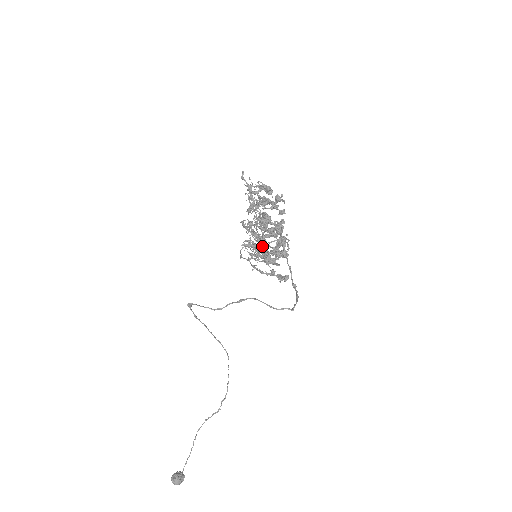
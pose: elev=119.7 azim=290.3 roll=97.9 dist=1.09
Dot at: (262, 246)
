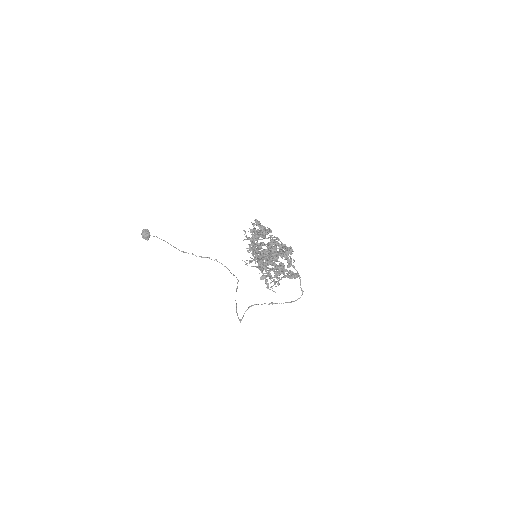
Dot at: occluded
